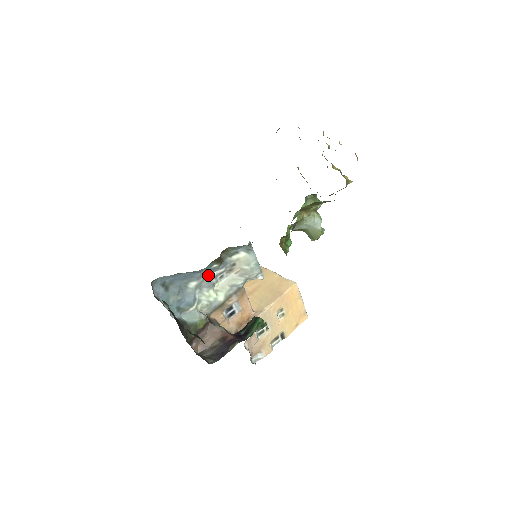
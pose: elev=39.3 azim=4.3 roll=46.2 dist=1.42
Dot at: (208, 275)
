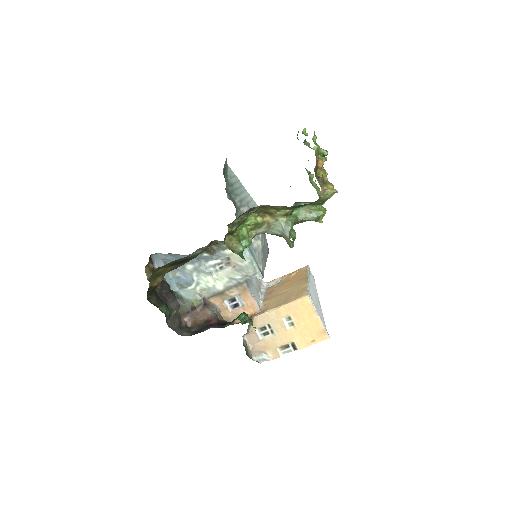
Dot at: (204, 262)
